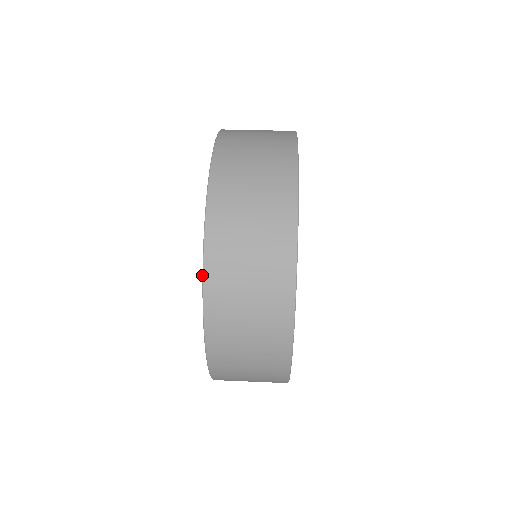
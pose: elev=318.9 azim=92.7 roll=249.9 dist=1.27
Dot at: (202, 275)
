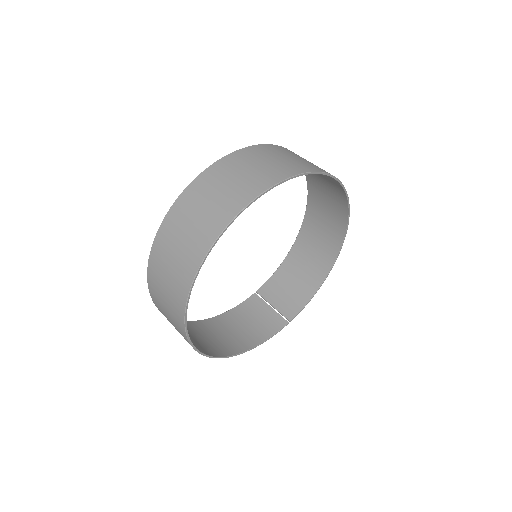
Dot at: (149, 290)
